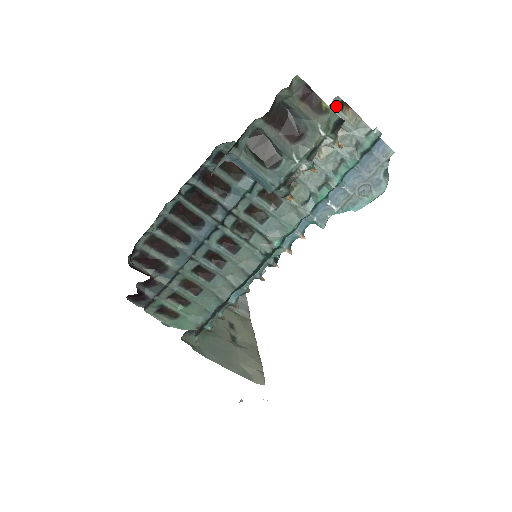
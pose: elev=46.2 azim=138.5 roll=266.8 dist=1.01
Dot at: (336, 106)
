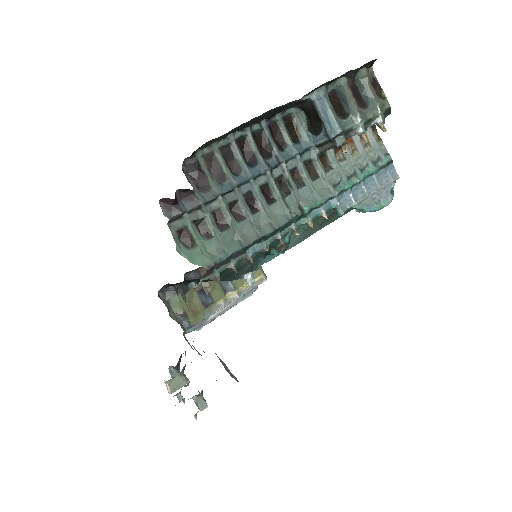
Dot at: (370, 126)
